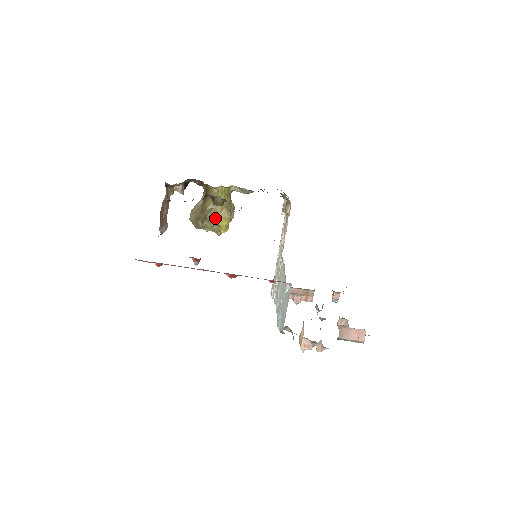
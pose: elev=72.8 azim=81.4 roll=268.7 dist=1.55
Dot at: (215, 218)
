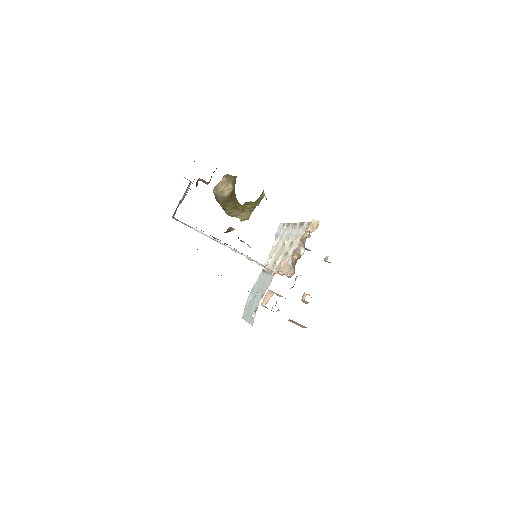
Dot at: (233, 216)
